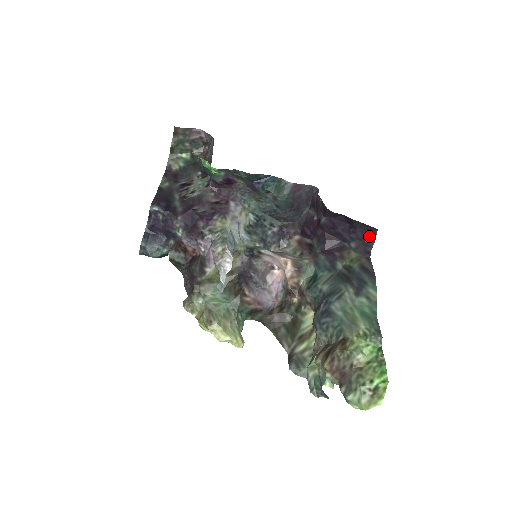
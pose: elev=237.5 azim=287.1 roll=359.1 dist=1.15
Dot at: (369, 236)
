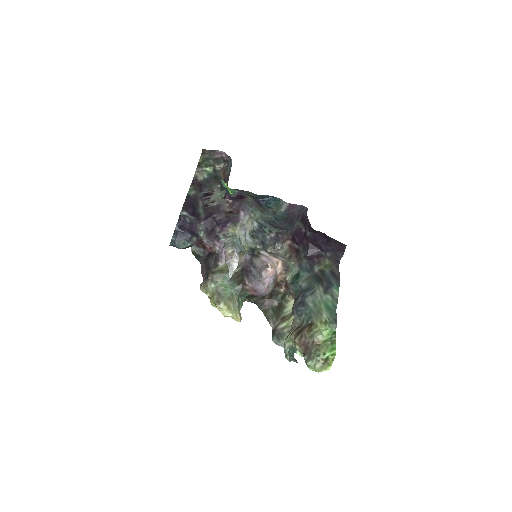
Dot at: (340, 250)
